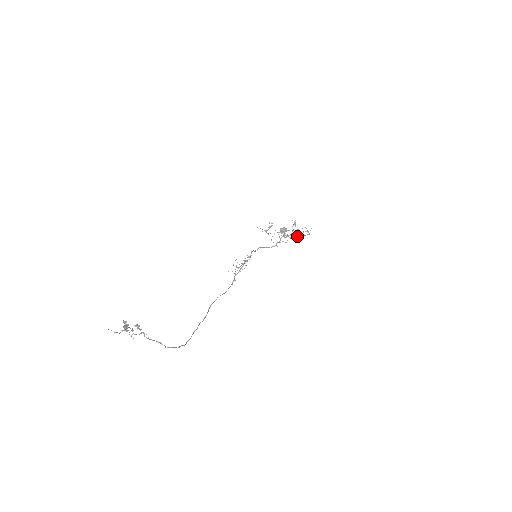
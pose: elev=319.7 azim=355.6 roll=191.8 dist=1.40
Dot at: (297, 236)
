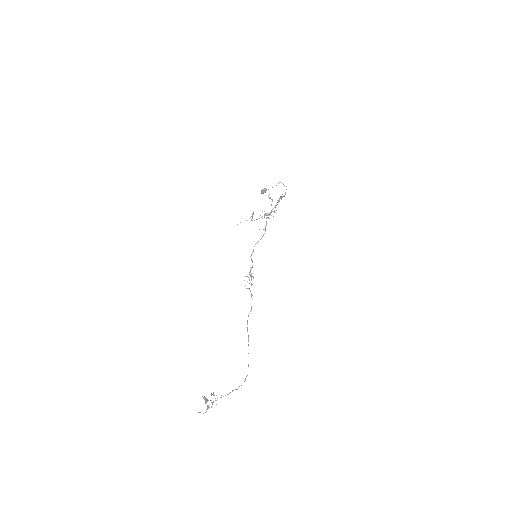
Dot at: occluded
